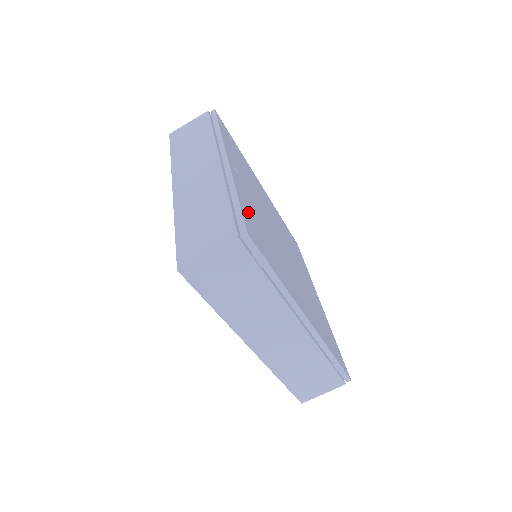
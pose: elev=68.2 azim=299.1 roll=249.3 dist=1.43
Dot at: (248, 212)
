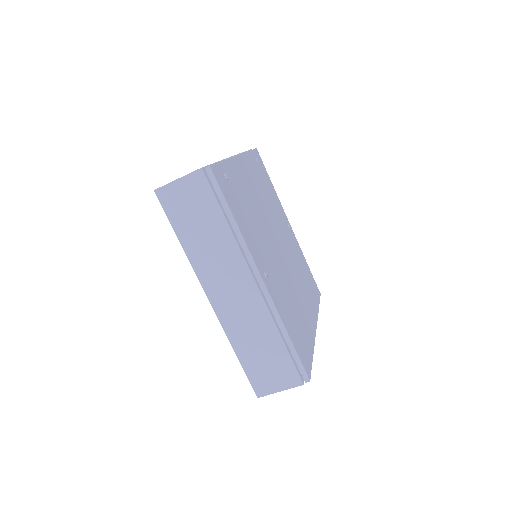
Dot at: (292, 331)
